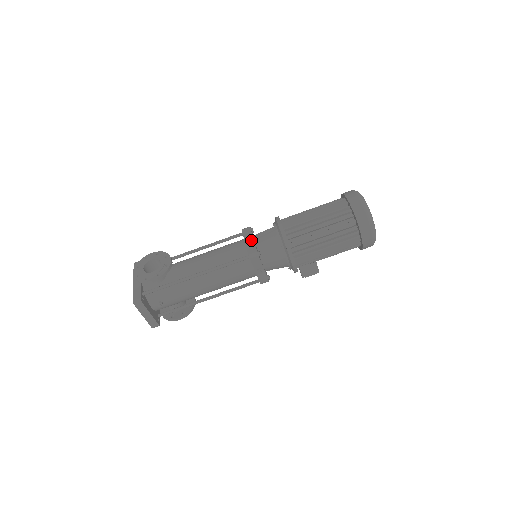
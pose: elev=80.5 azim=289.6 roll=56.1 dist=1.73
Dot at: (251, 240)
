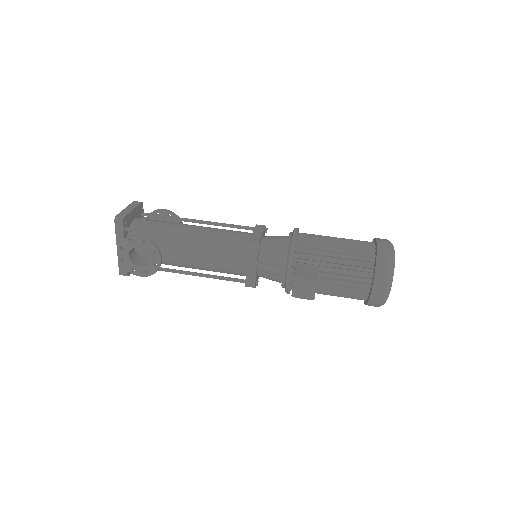
Dot at: occluded
